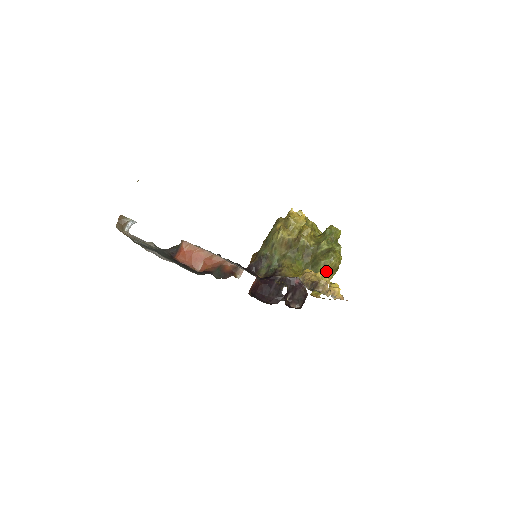
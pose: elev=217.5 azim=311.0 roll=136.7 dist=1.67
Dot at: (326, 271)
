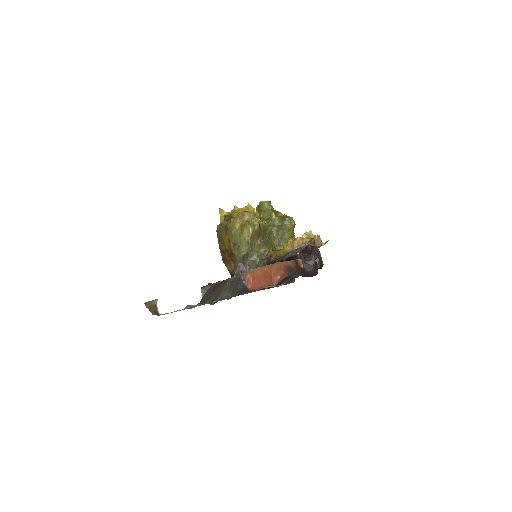
Dot at: (291, 235)
